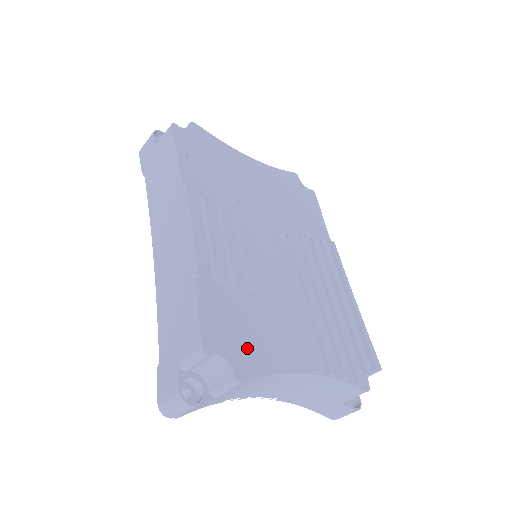
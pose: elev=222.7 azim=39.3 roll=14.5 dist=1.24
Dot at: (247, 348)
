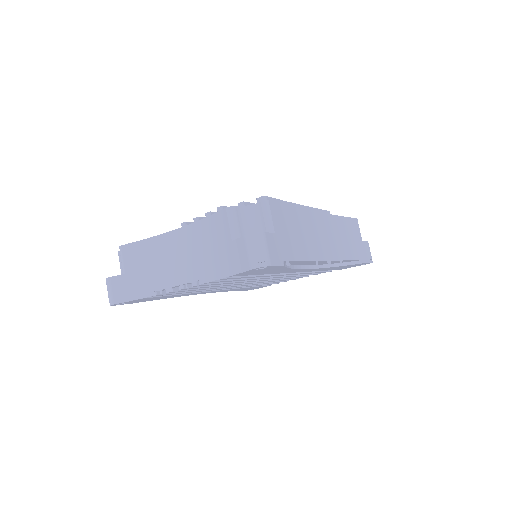
Dot at: occluded
